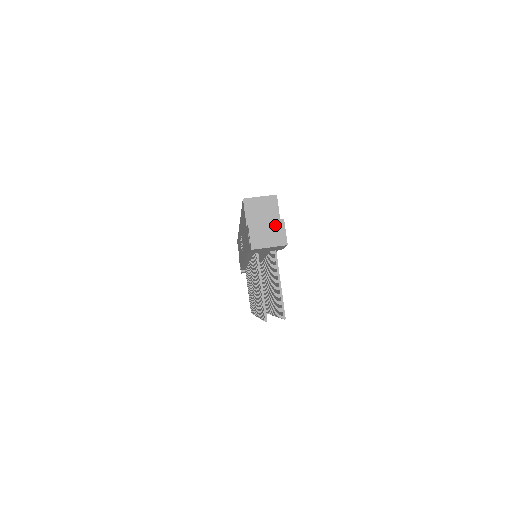
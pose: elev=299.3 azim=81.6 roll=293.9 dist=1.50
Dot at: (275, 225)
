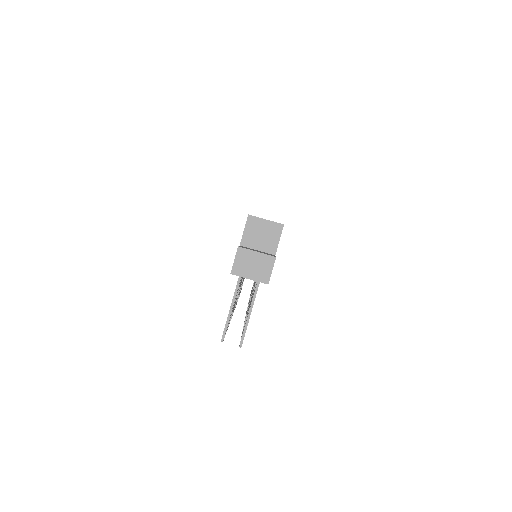
Dot at: (264, 259)
